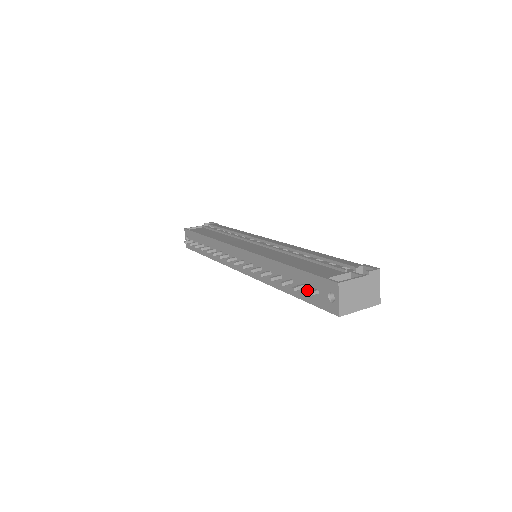
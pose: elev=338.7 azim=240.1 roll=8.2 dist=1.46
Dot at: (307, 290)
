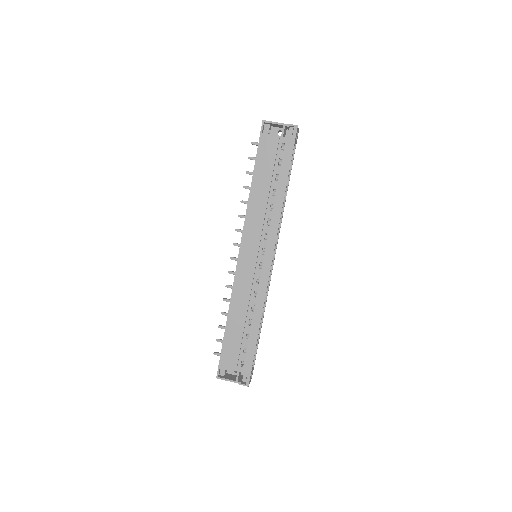
Dot at: occluded
